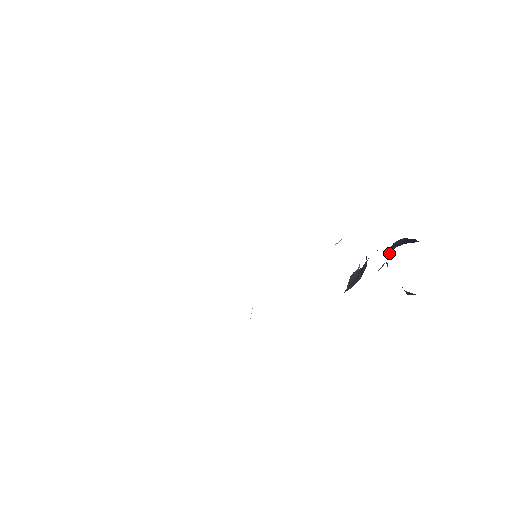
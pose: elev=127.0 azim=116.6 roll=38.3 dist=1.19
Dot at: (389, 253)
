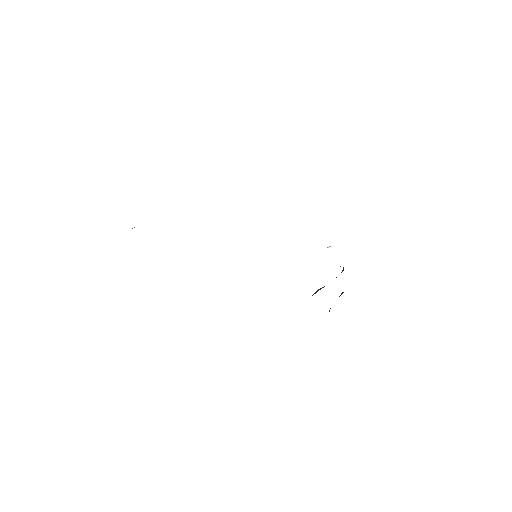
Dot at: (342, 293)
